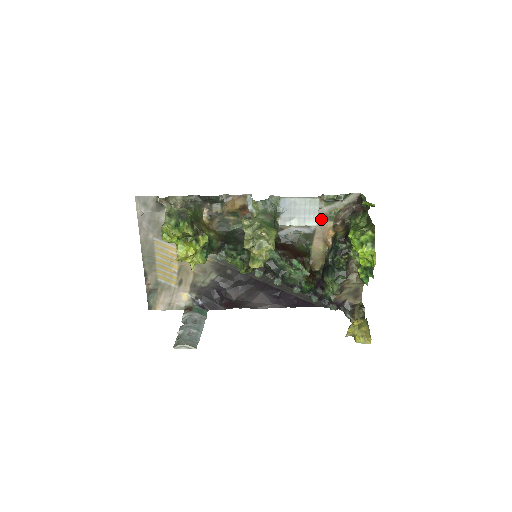
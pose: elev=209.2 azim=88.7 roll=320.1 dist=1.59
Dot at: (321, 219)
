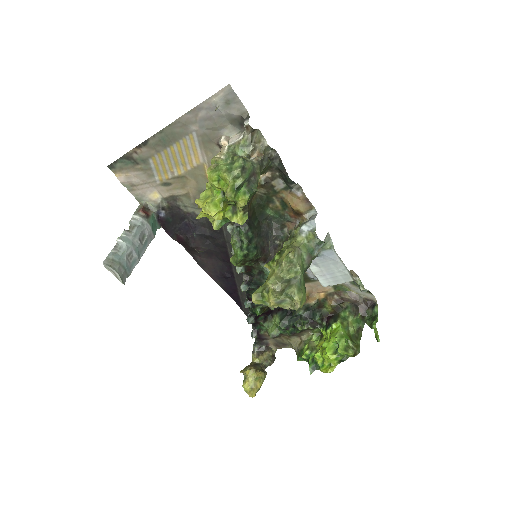
Dot at: occluded
